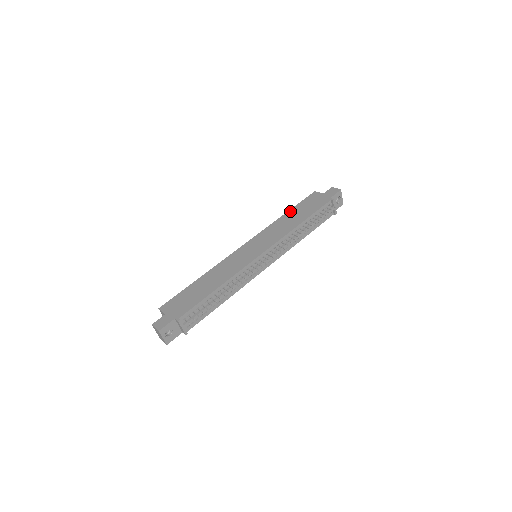
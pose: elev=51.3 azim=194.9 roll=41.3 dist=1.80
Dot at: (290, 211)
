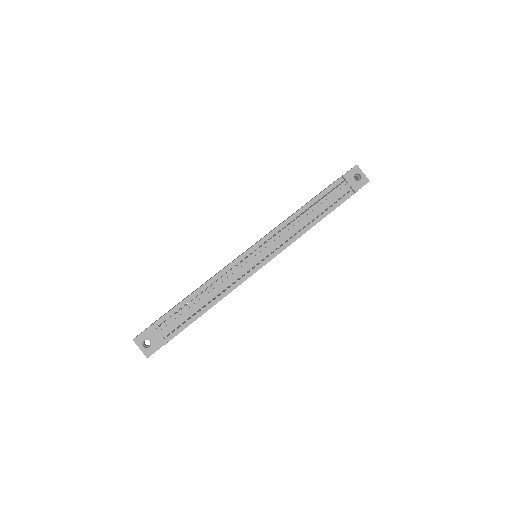
Dot at: occluded
